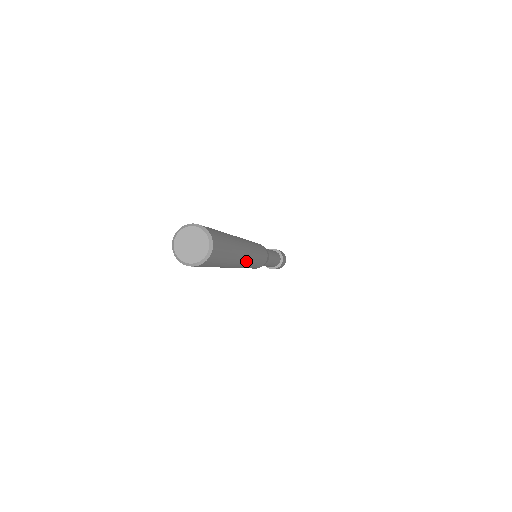
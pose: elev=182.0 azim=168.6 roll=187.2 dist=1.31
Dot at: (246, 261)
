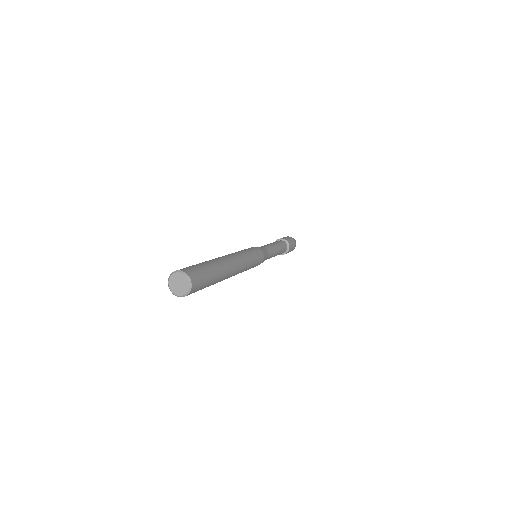
Dot at: (236, 271)
